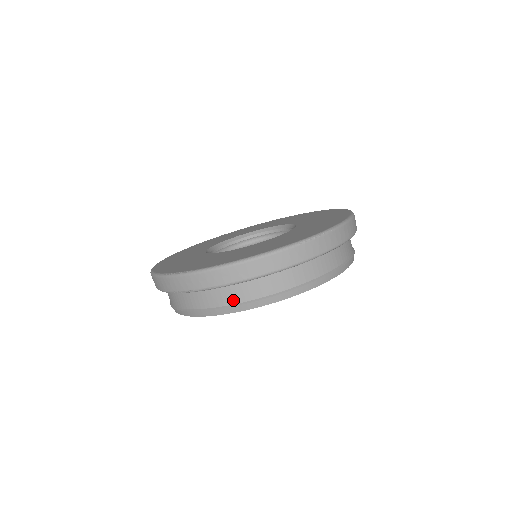
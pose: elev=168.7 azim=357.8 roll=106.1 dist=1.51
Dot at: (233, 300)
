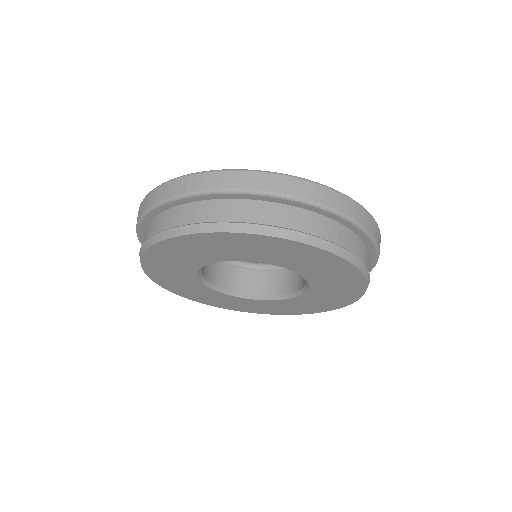
Dot at: (343, 243)
